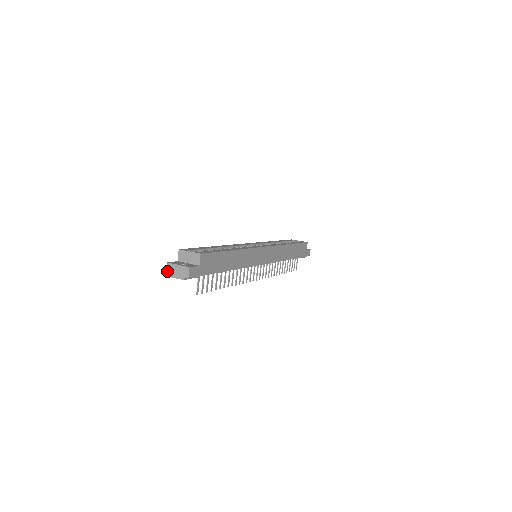
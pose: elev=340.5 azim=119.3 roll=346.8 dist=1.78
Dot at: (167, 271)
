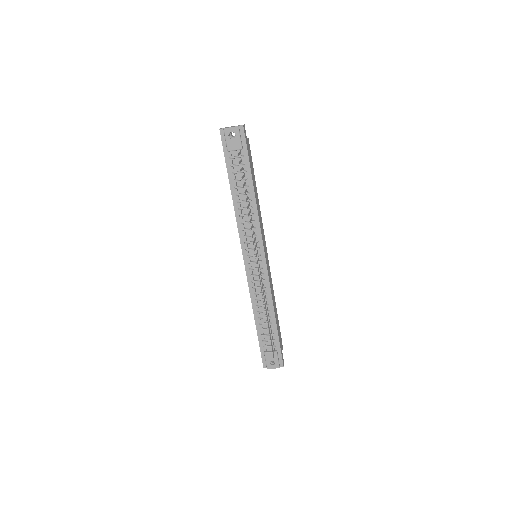
Dot at: (221, 128)
